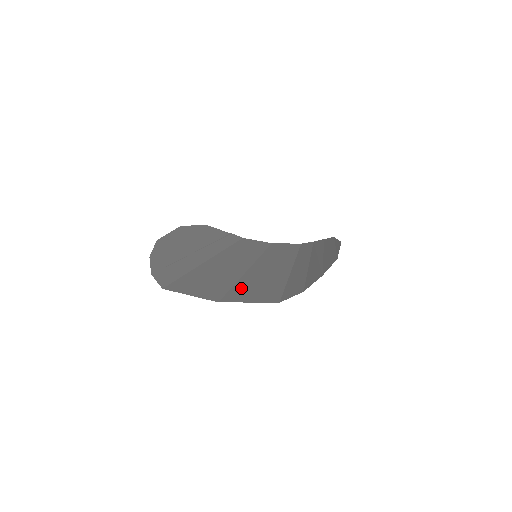
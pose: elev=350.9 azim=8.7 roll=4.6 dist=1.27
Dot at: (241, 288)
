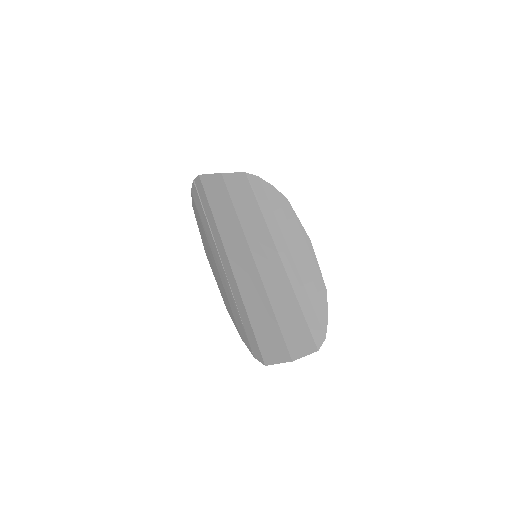
Dot at: (286, 330)
